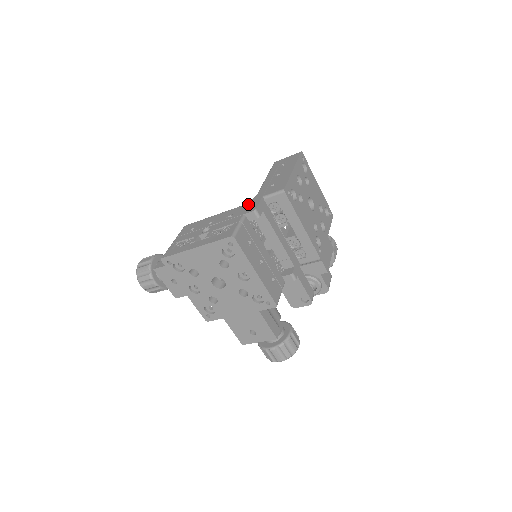
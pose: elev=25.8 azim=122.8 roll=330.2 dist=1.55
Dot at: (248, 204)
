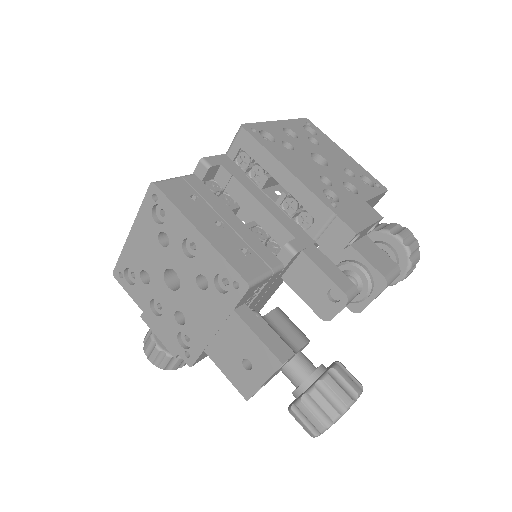
Dot at: occluded
